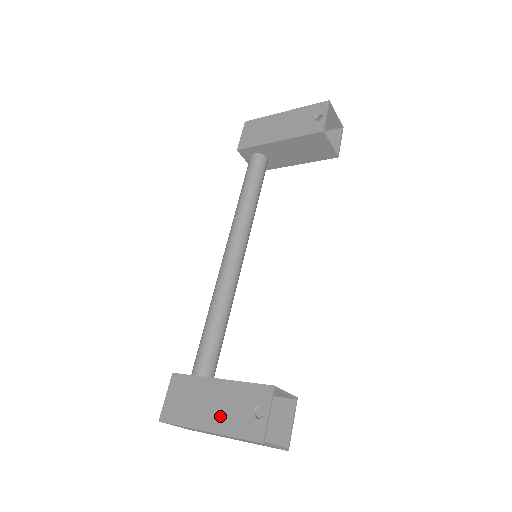
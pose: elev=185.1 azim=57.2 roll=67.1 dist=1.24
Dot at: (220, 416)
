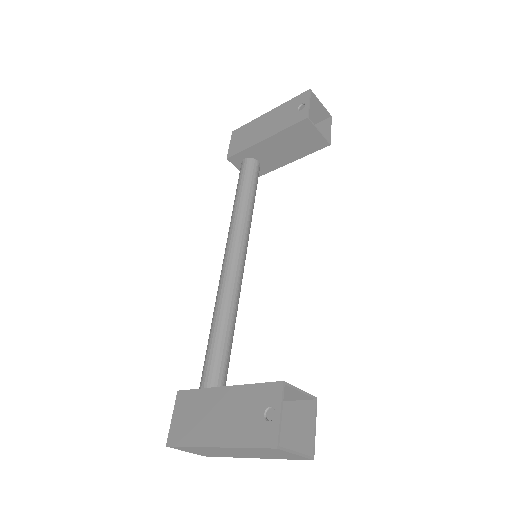
Dot at: (229, 427)
